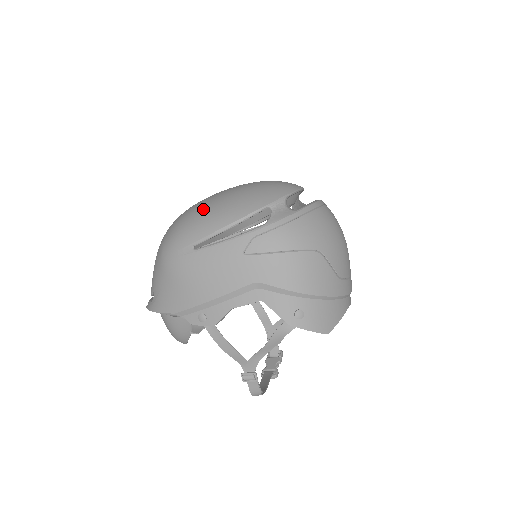
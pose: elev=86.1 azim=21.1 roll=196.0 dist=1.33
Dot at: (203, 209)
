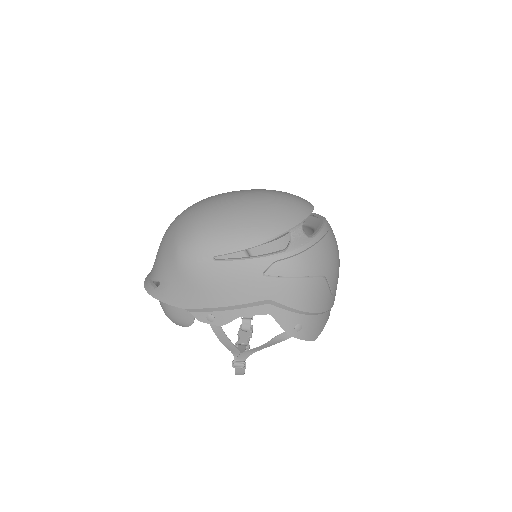
Dot at: (224, 218)
